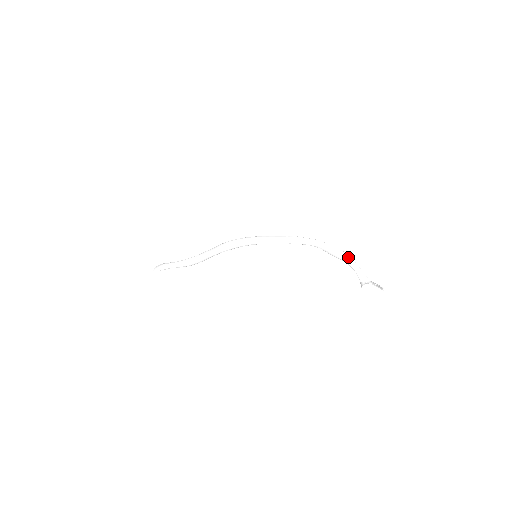
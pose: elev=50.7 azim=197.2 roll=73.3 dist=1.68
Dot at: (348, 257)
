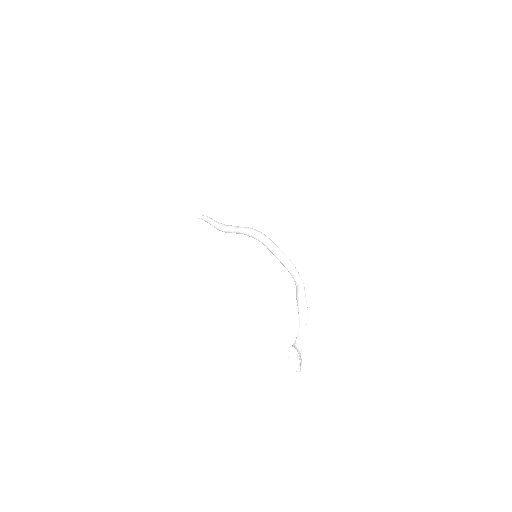
Dot at: (304, 310)
